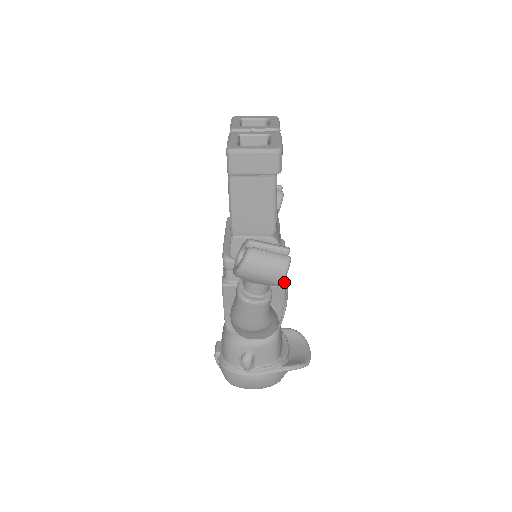
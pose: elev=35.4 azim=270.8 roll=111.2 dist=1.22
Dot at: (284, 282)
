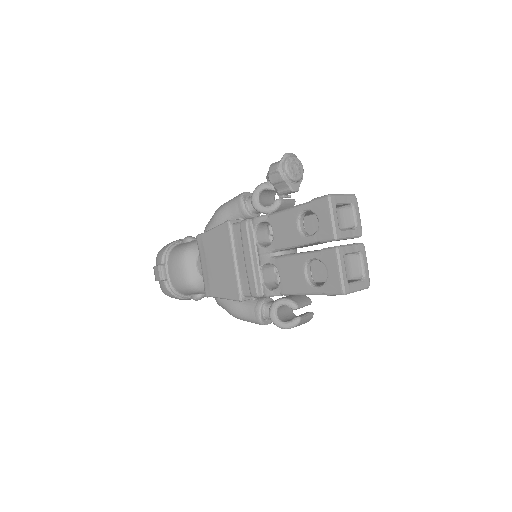
Dot at: occluded
